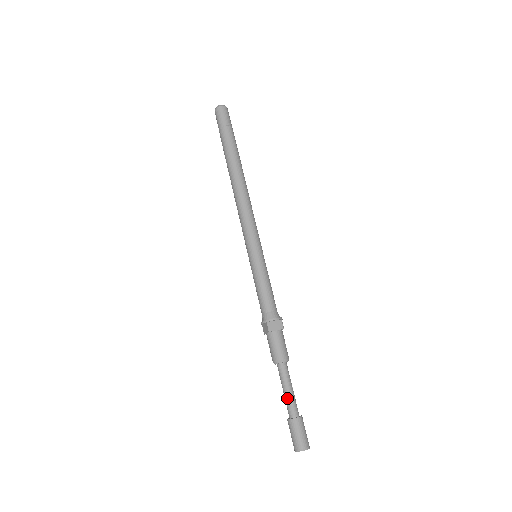
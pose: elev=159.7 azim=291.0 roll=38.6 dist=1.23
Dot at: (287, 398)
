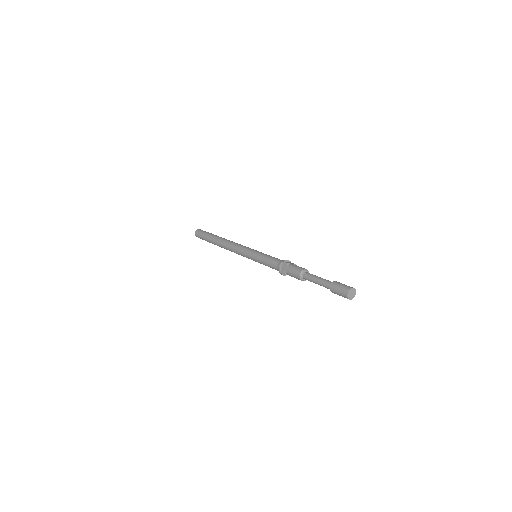
Dot at: (321, 280)
